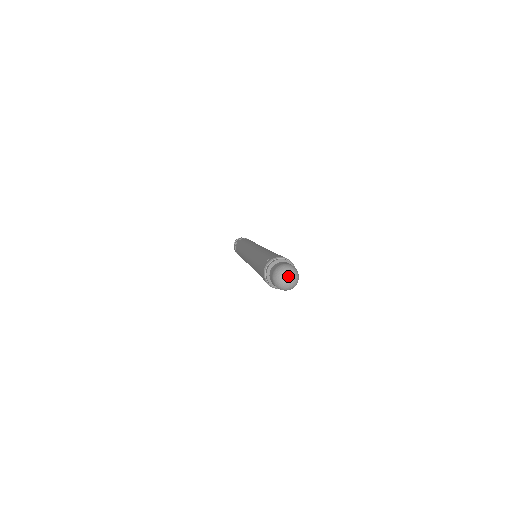
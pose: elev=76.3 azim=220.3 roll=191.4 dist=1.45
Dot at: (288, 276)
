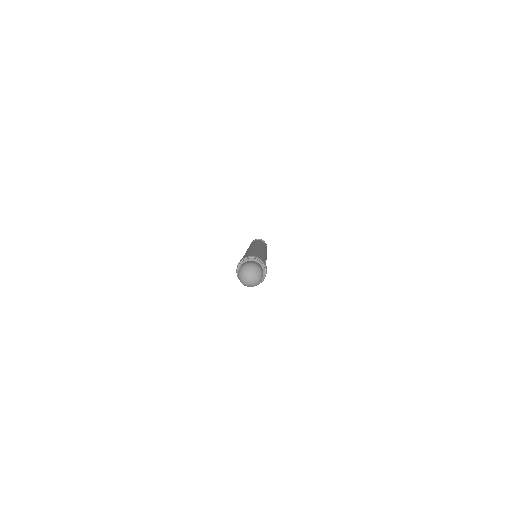
Dot at: (248, 275)
